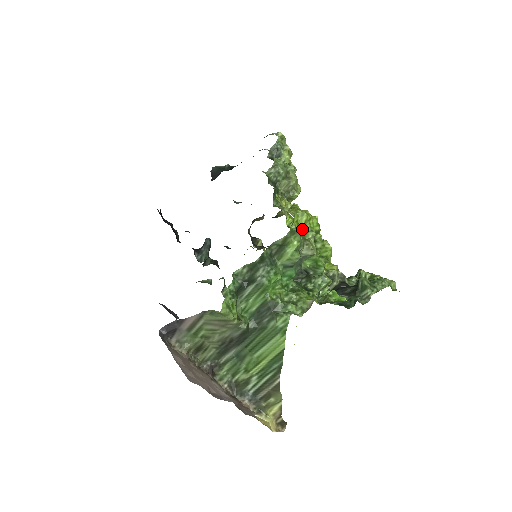
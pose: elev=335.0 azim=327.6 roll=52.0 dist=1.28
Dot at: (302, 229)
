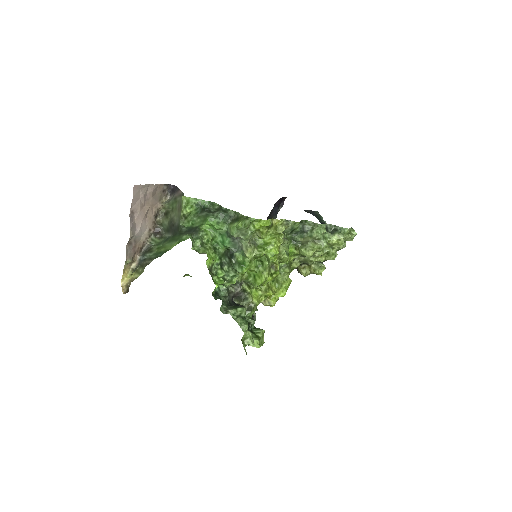
Dot at: (264, 244)
